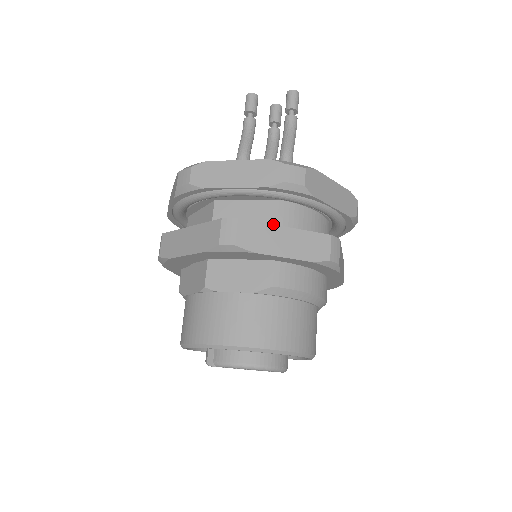
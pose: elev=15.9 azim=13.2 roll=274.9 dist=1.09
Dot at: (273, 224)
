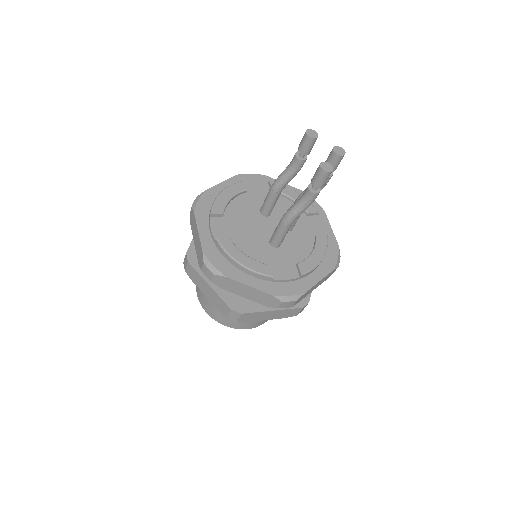
Dot at: occluded
